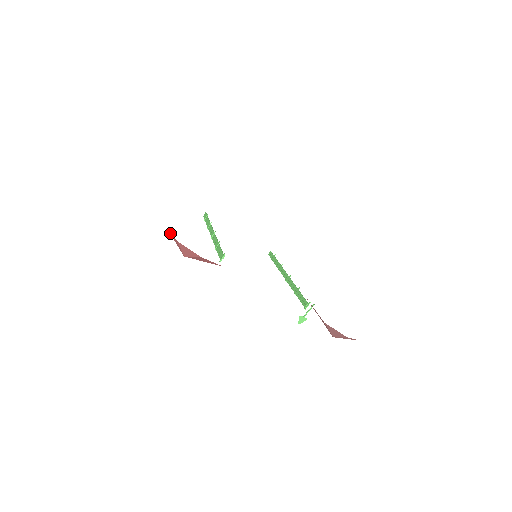
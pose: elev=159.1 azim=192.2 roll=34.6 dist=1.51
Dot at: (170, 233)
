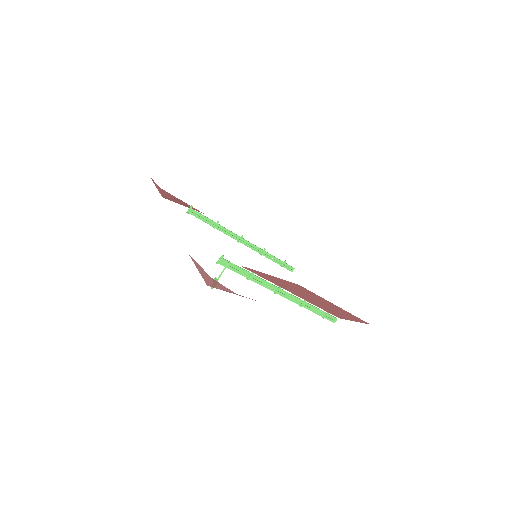
Dot at: occluded
